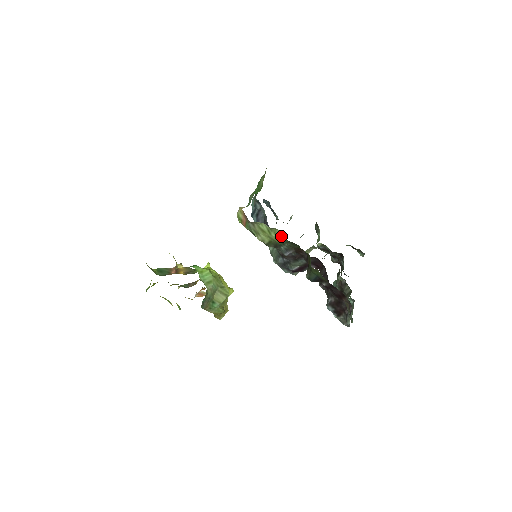
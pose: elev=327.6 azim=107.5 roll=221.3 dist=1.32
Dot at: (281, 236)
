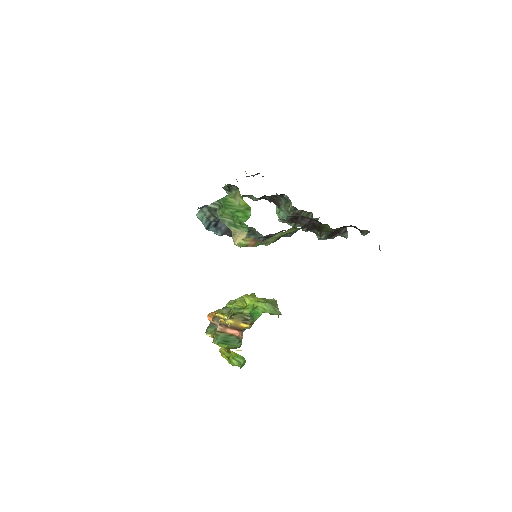
Dot at: (293, 229)
